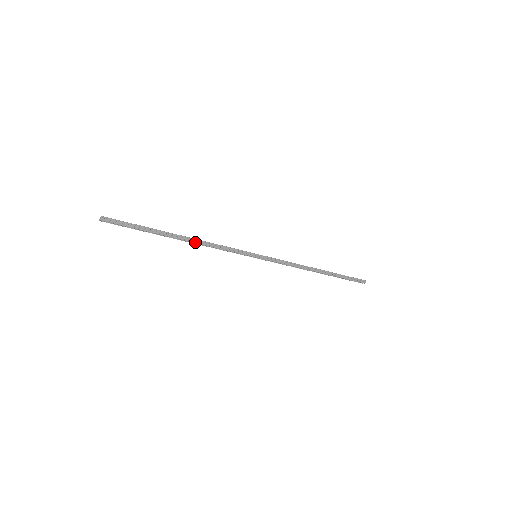
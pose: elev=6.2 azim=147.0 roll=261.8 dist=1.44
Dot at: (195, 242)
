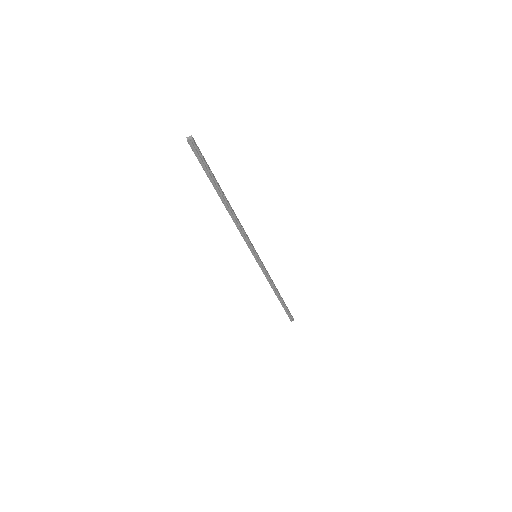
Dot at: (234, 214)
